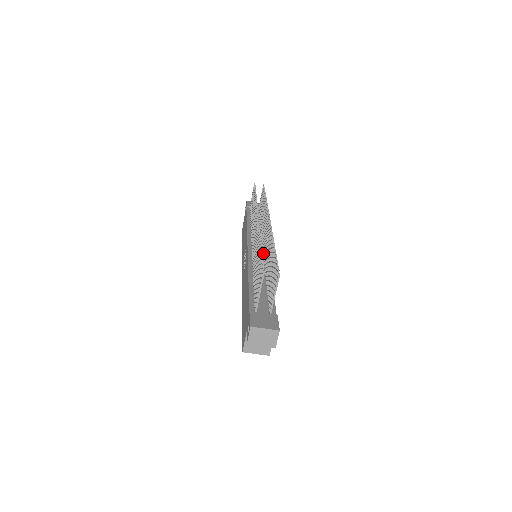
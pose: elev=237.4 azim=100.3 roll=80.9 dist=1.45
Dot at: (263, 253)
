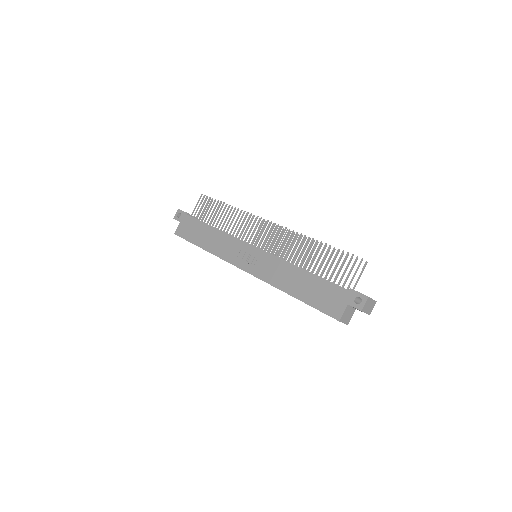
Dot at: (271, 253)
